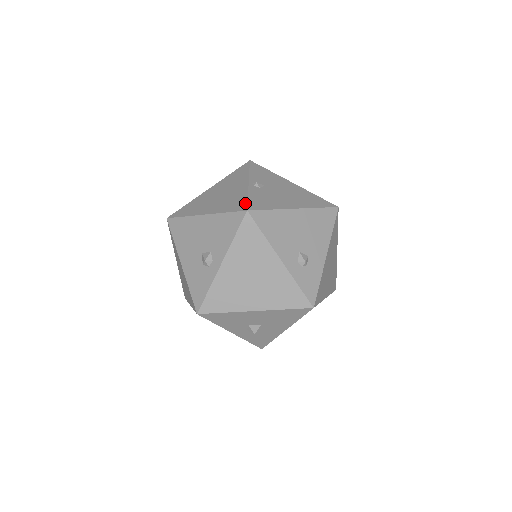
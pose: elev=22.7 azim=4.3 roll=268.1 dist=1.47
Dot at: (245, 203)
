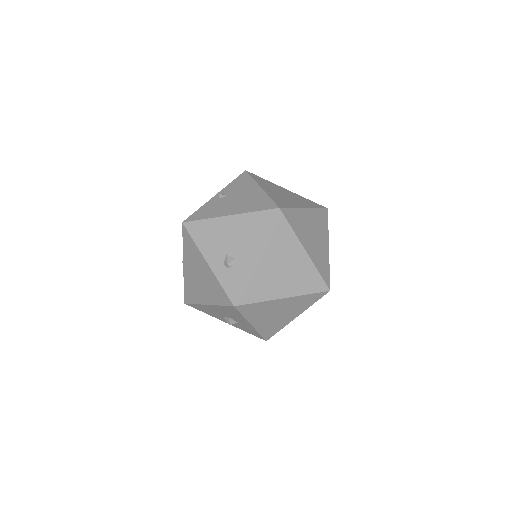
Dot at: (191, 215)
